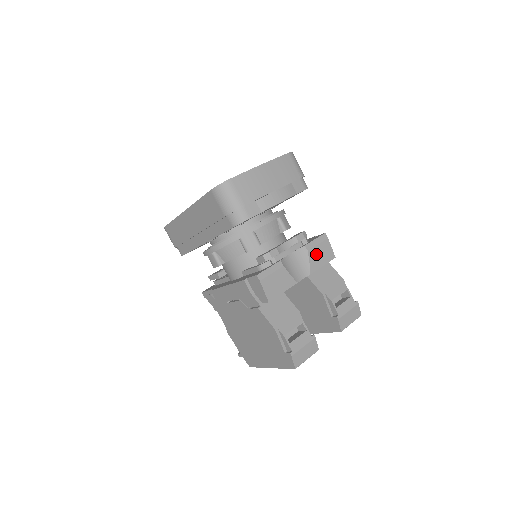
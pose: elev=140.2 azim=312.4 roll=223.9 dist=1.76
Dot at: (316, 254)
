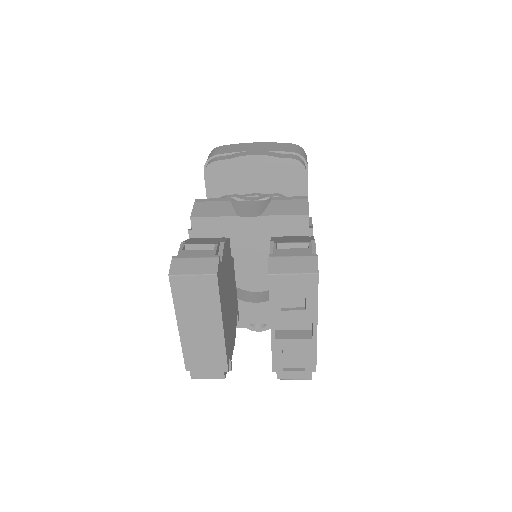
Dot at: (281, 205)
